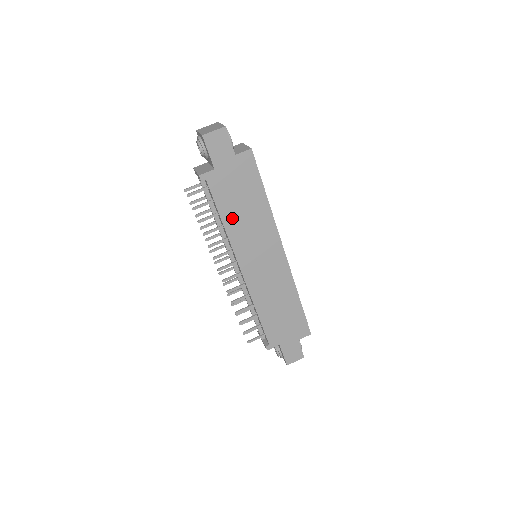
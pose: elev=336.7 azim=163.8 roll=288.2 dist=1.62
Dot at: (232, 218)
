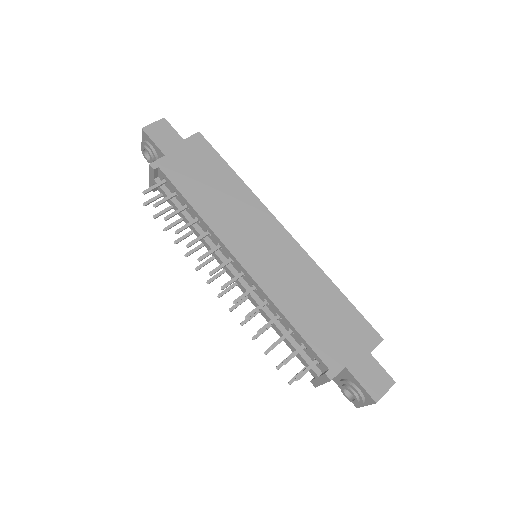
Dot at: (203, 201)
